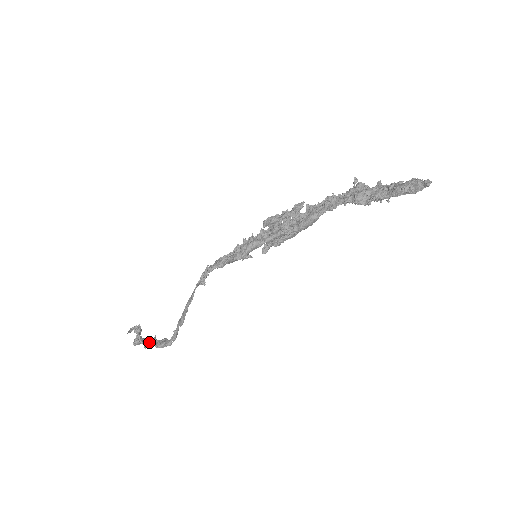
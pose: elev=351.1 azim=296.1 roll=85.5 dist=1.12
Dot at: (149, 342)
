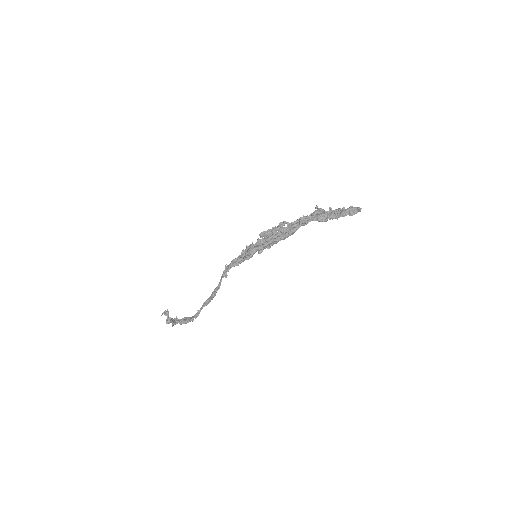
Dot at: (174, 321)
